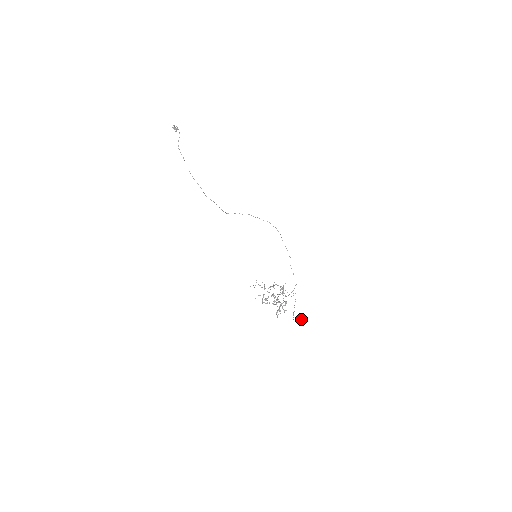
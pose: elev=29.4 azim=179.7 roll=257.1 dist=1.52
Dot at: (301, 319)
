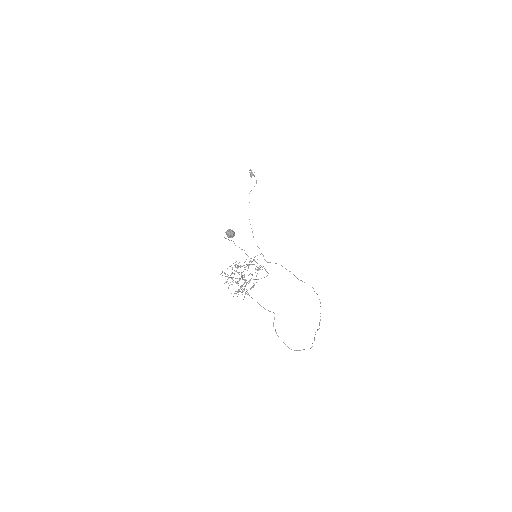
Dot at: occluded
